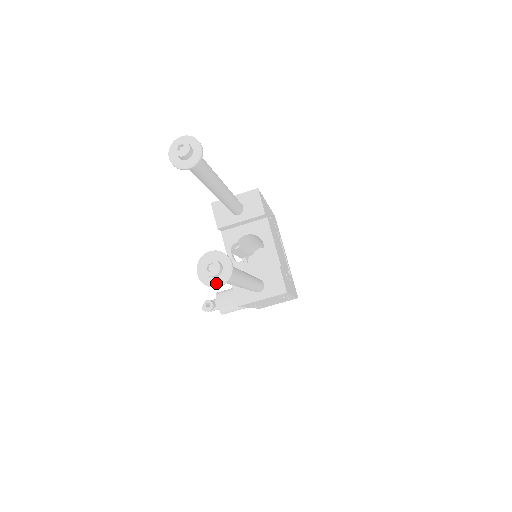
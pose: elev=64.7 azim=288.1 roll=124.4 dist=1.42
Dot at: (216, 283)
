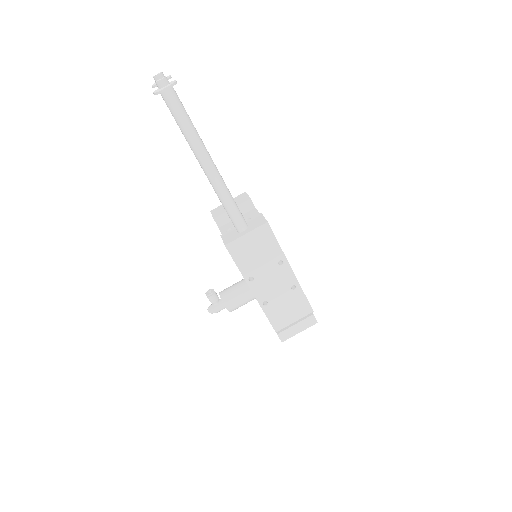
Dot at: (164, 87)
